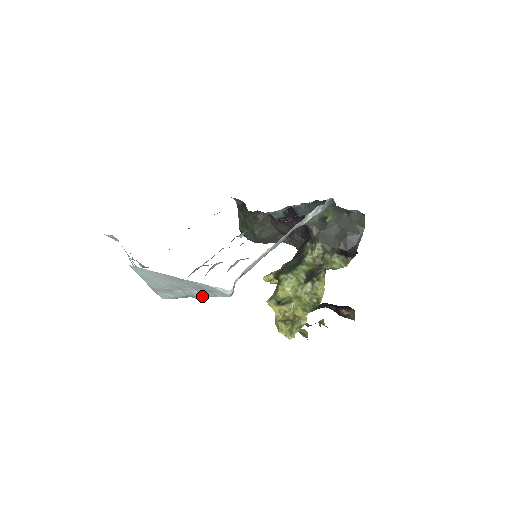
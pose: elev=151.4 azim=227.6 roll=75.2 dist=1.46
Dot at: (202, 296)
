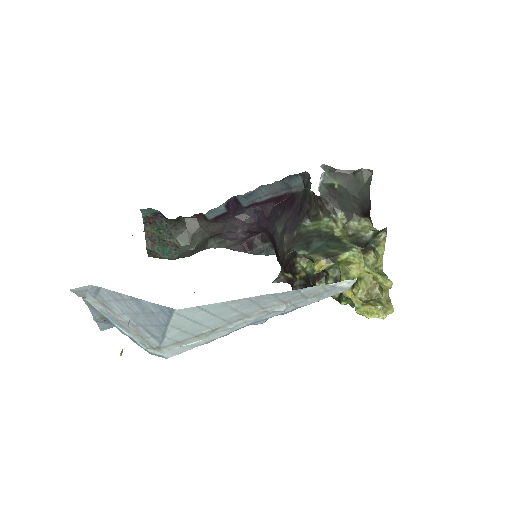
Dot at: (287, 311)
